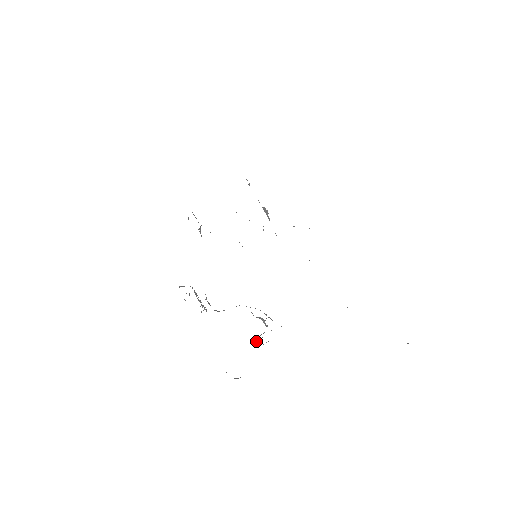
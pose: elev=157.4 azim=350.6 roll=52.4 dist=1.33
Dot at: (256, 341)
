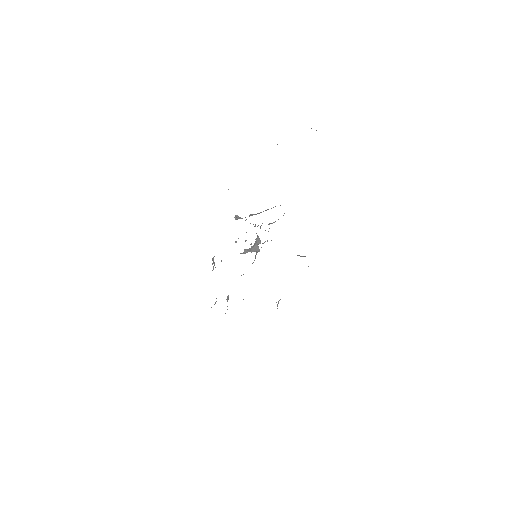
Dot at: occluded
